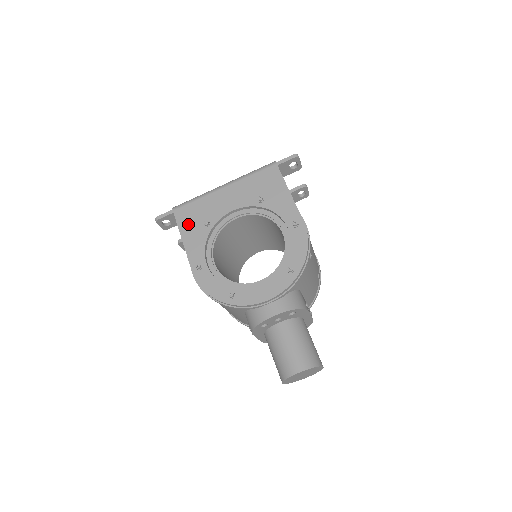
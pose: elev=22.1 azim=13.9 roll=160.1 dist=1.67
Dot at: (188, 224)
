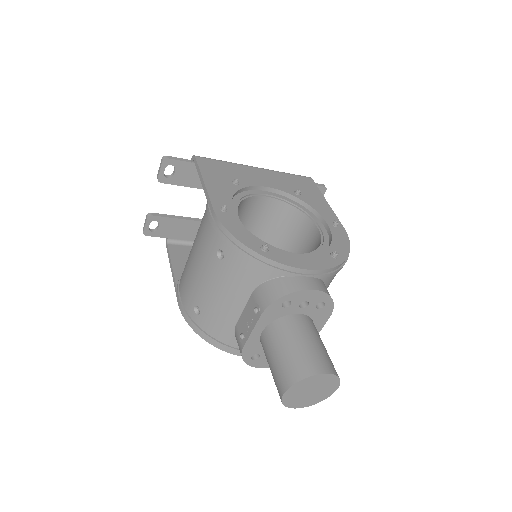
Dot at: (213, 173)
